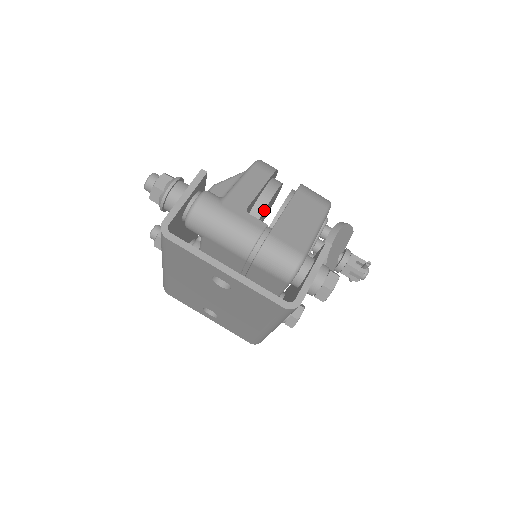
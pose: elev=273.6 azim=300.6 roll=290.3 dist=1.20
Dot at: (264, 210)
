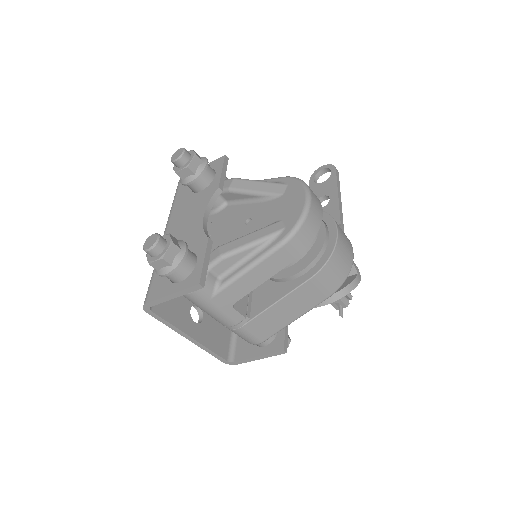
Dot at: occluded
